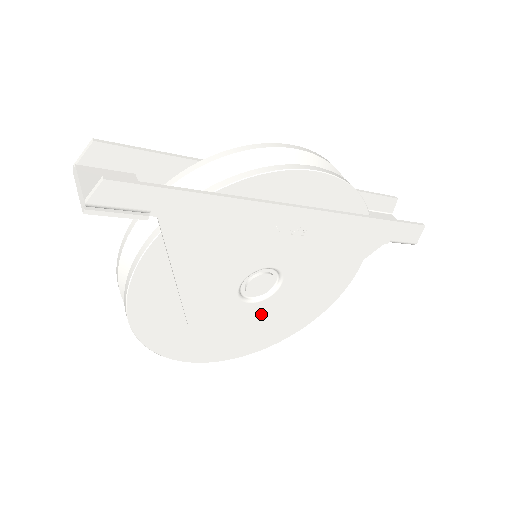
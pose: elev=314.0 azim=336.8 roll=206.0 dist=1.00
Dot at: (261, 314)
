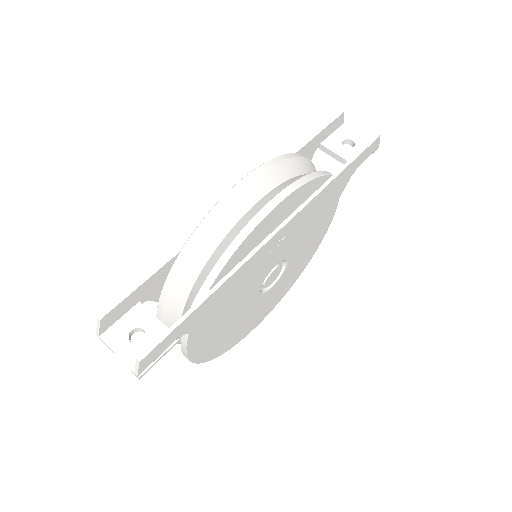
Dot at: (282, 282)
